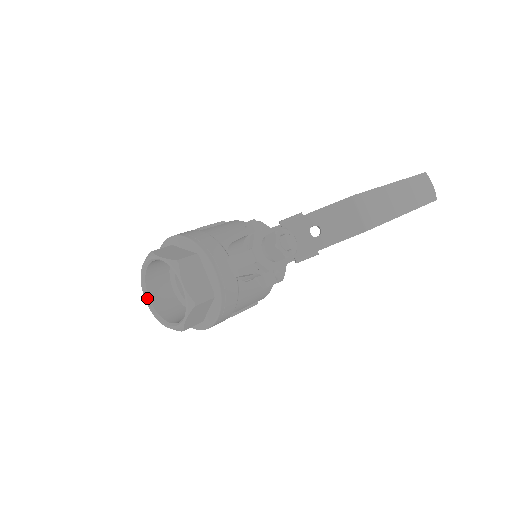
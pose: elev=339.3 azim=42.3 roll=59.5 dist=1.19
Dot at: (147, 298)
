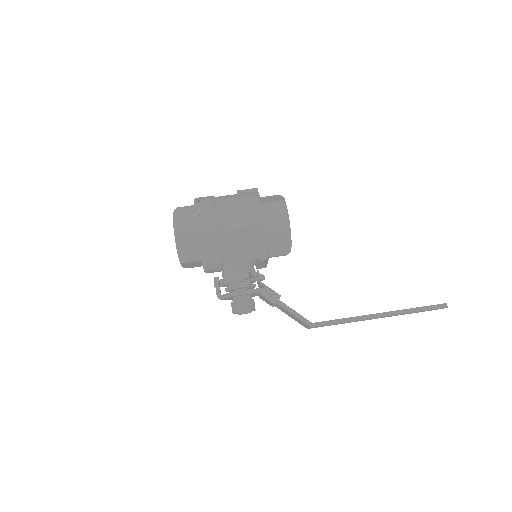
Dot at: occluded
